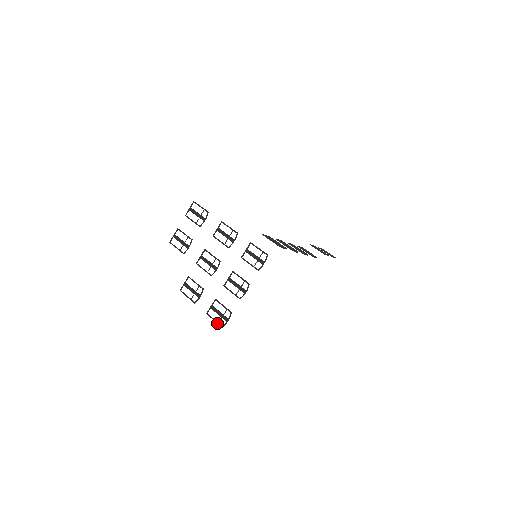
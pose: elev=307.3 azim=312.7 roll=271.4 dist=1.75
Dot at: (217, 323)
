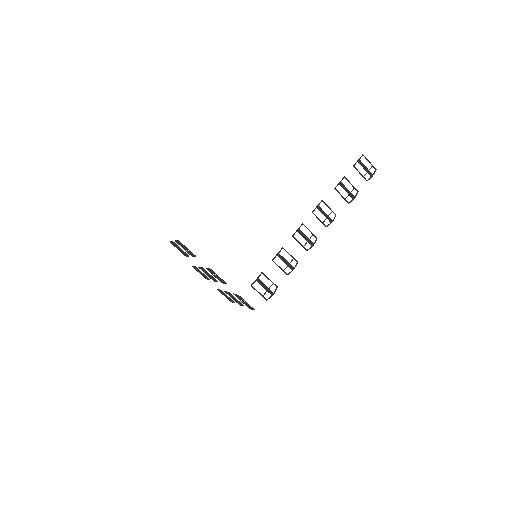
Dot at: occluded
